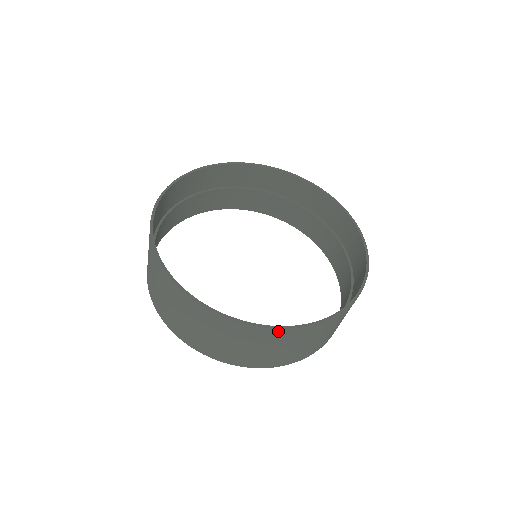
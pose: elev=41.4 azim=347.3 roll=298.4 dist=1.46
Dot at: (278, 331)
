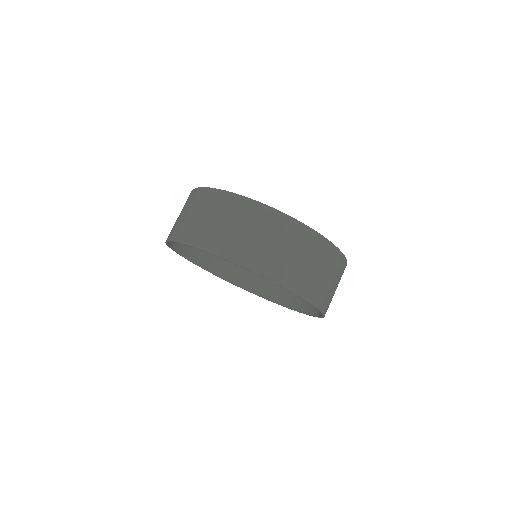
Dot at: (338, 253)
